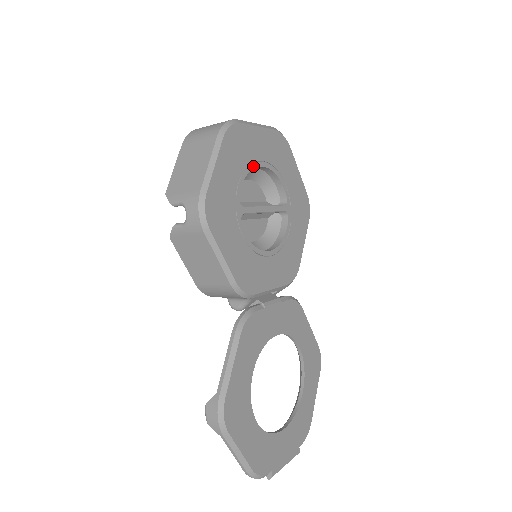
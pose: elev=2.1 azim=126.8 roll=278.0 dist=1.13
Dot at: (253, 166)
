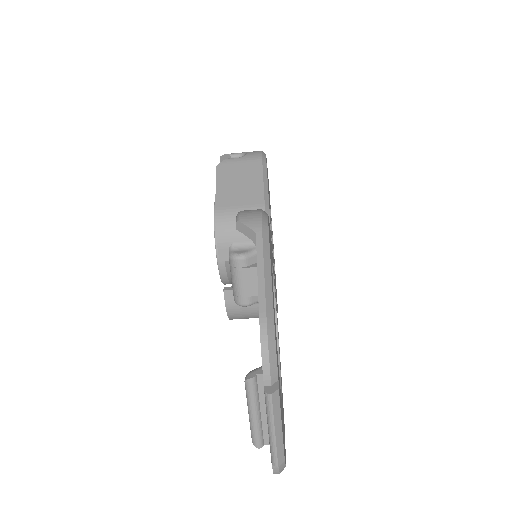
Dot at: (270, 210)
